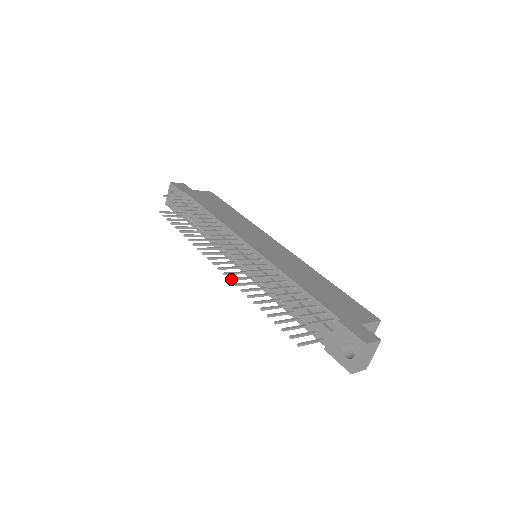
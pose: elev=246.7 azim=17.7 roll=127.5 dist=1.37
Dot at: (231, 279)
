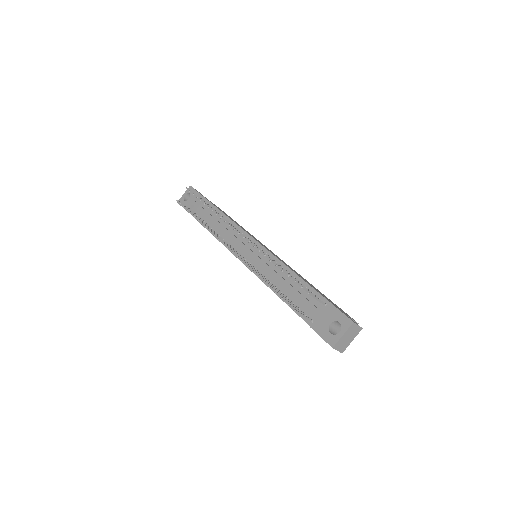
Dot at: (238, 257)
